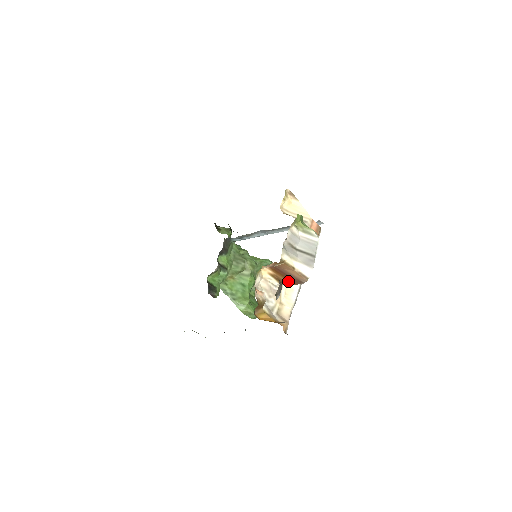
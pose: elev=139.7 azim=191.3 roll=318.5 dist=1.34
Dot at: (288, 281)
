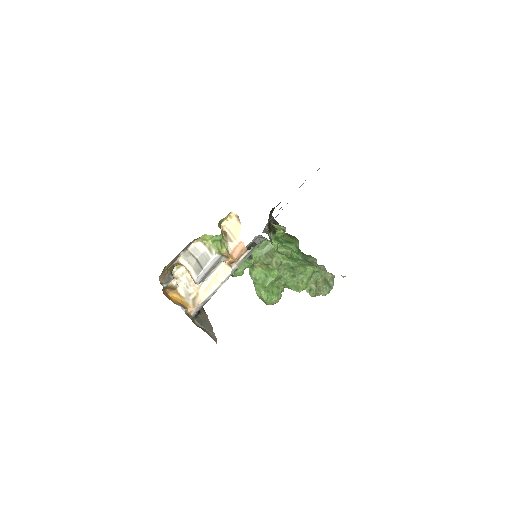
Dot at: occluded
